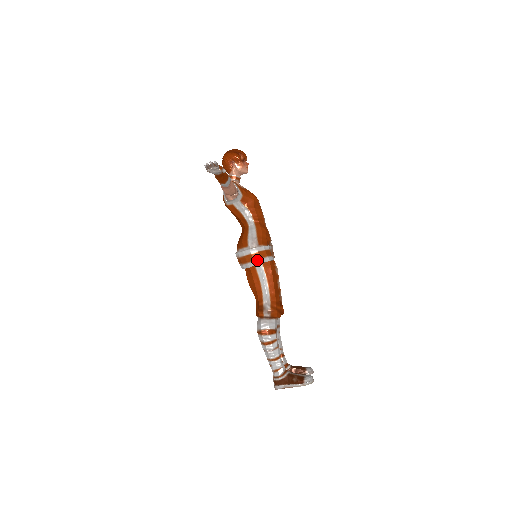
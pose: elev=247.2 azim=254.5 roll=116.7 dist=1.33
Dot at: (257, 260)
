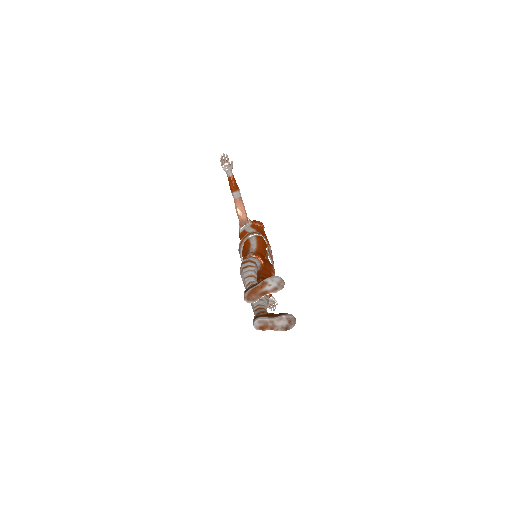
Dot at: (251, 234)
